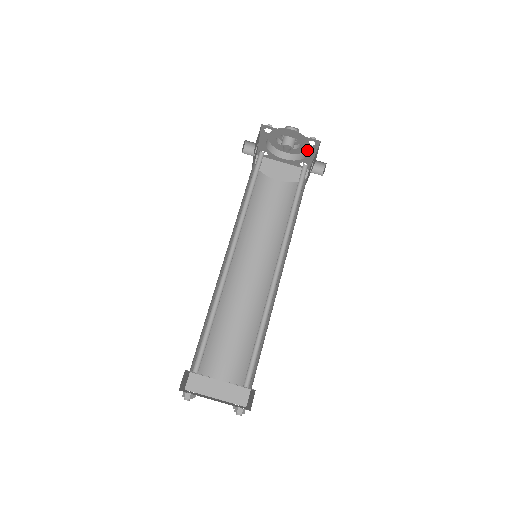
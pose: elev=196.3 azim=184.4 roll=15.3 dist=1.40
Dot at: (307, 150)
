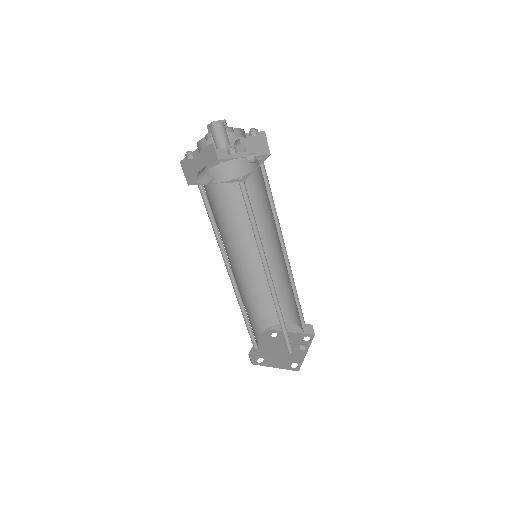
Dot at: occluded
